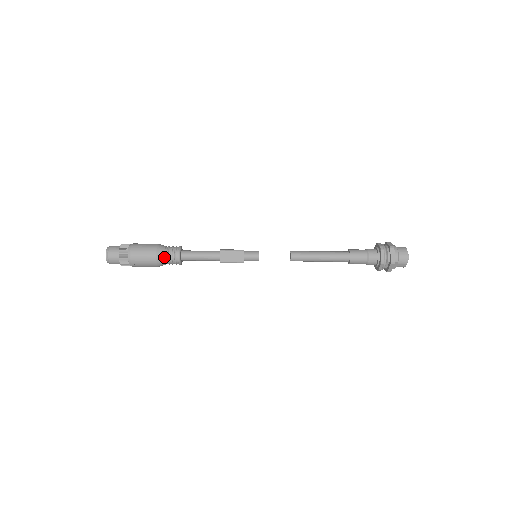
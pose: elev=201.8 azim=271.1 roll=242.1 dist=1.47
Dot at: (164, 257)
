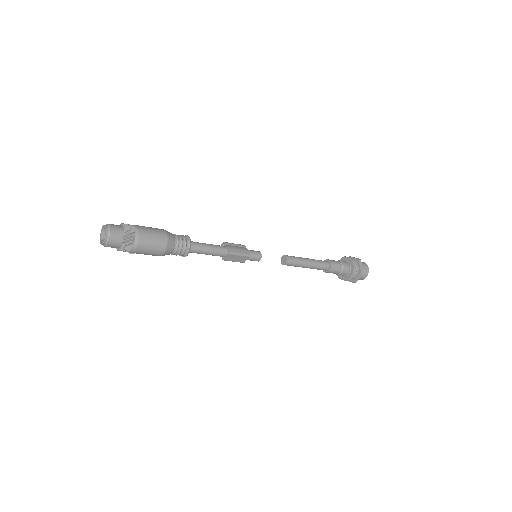
Dot at: (171, 253)
